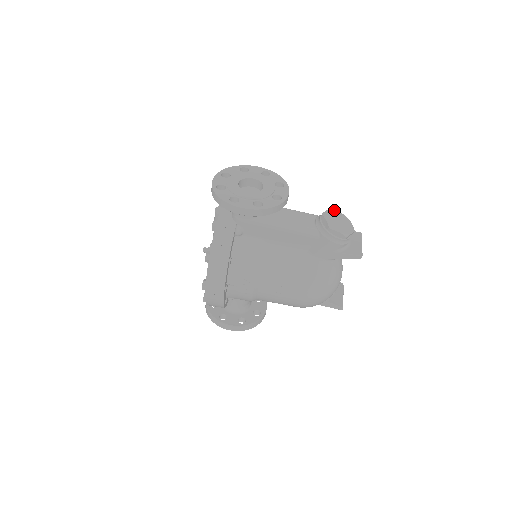
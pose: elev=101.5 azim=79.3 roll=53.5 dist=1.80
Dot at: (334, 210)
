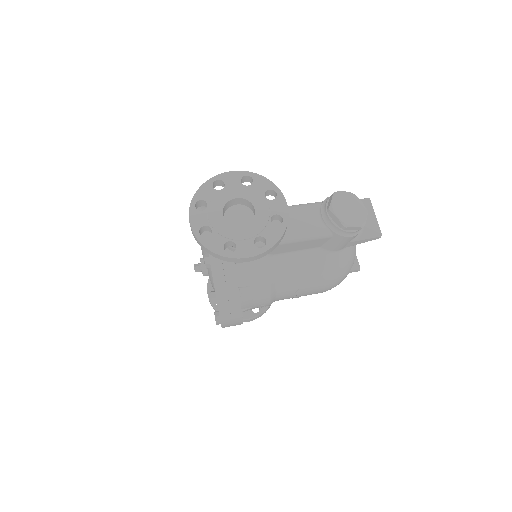
Dot at: (338, 193)
